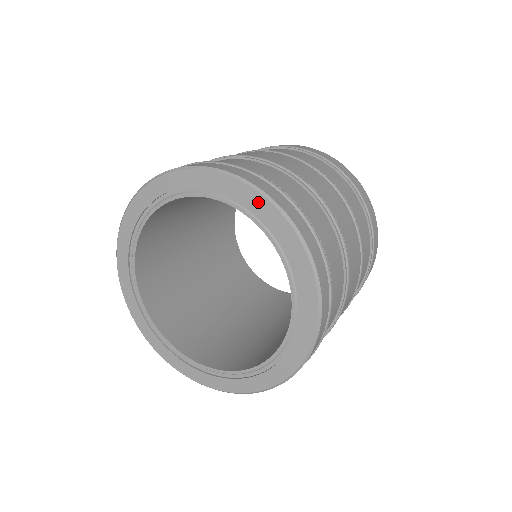
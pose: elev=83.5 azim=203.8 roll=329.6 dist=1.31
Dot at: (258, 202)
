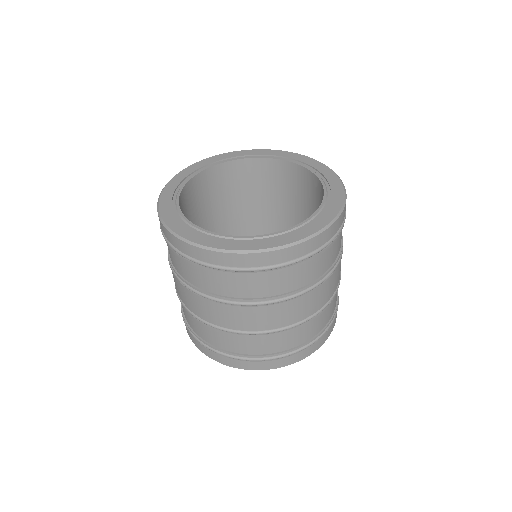
Dot at: (337, 186)
